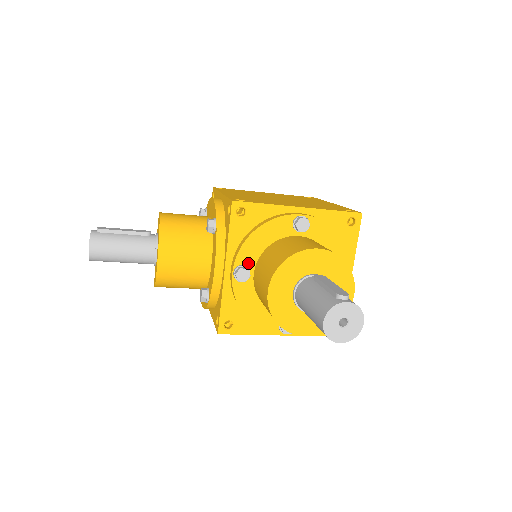
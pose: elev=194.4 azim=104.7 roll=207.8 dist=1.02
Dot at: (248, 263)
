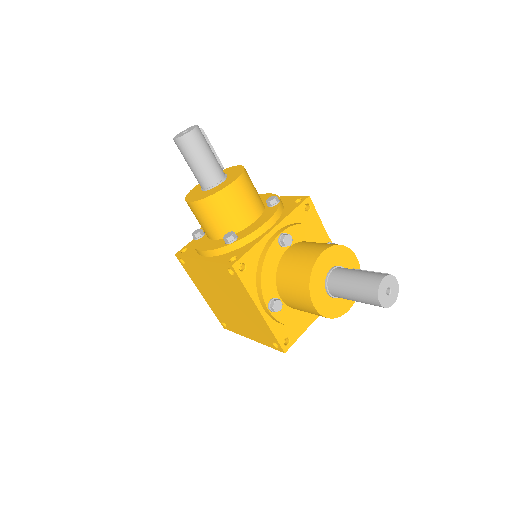
Dot at: occluded
